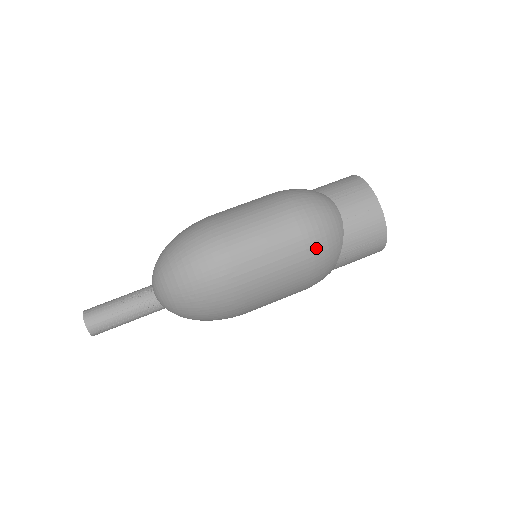
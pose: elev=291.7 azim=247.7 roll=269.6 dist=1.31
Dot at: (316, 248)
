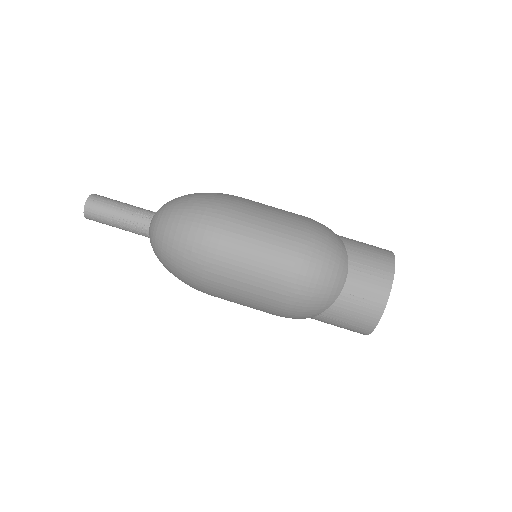
Dot at: (295, 300)
